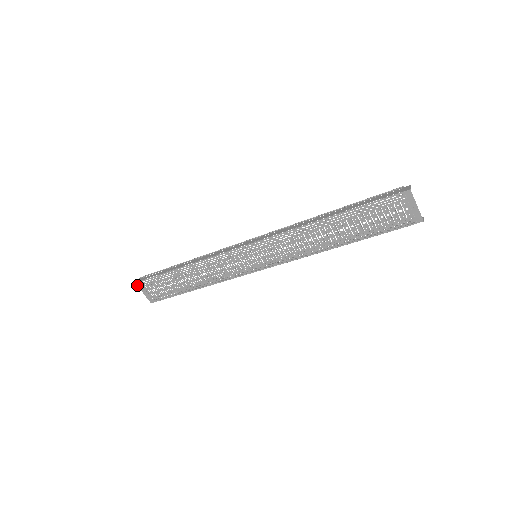
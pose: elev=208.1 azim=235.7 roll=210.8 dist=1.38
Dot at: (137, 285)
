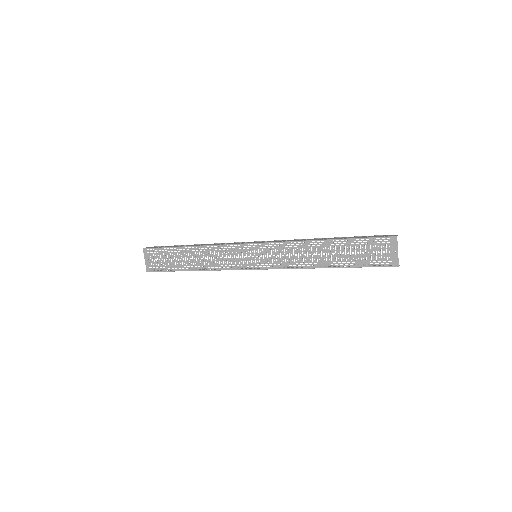
Dot at: (143, 251)
